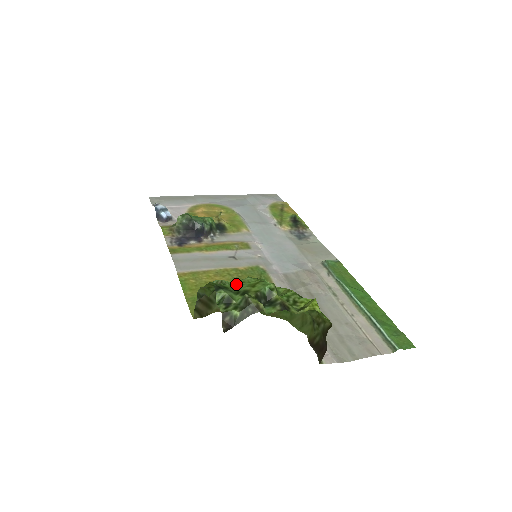
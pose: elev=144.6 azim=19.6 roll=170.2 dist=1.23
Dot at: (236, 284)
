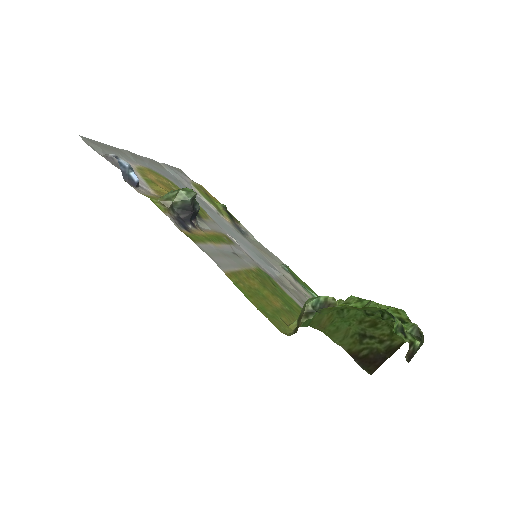
Dot at: occluded
